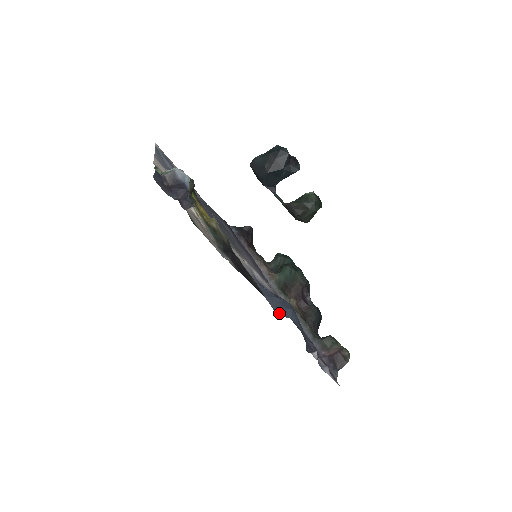
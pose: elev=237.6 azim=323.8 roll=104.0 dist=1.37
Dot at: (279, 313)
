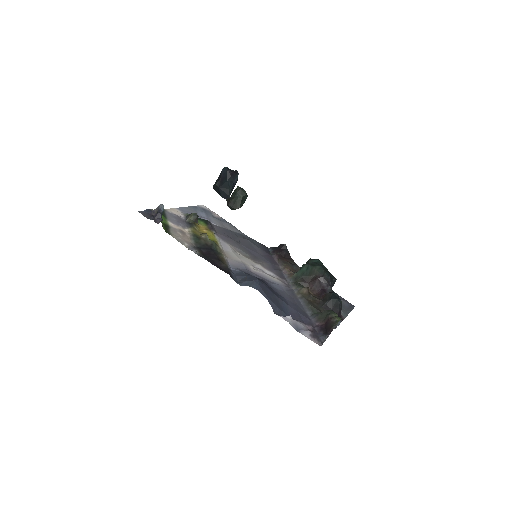
Dot at: (241, 284)
